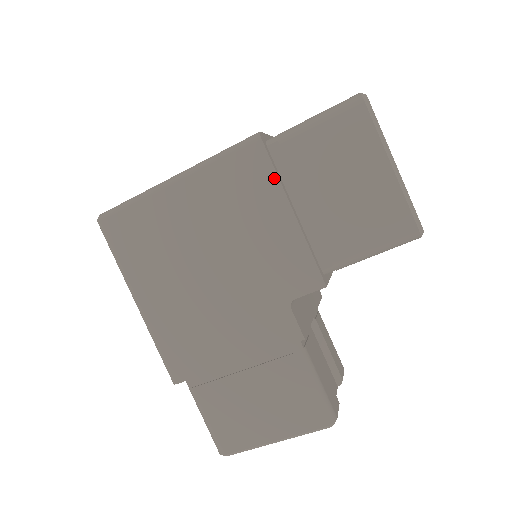
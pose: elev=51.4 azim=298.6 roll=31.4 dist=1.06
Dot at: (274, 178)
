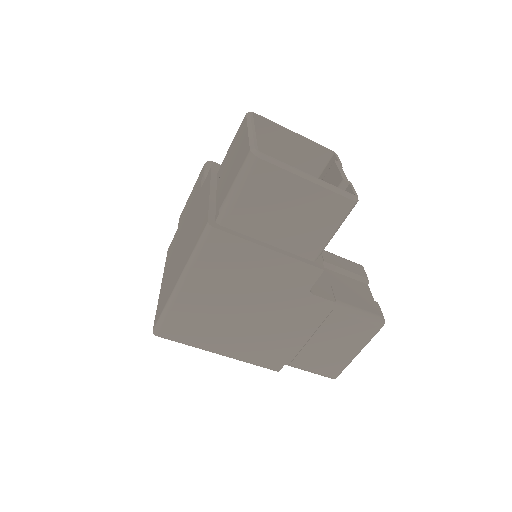
Dot at: (242, 241)
